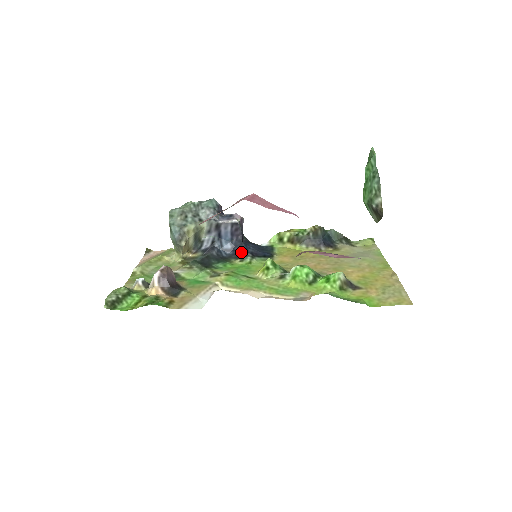
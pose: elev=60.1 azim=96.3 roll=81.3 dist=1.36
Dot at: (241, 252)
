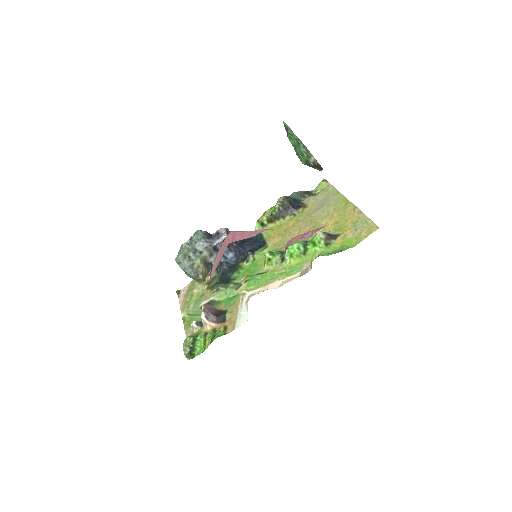
Dot at: (242, 254)
